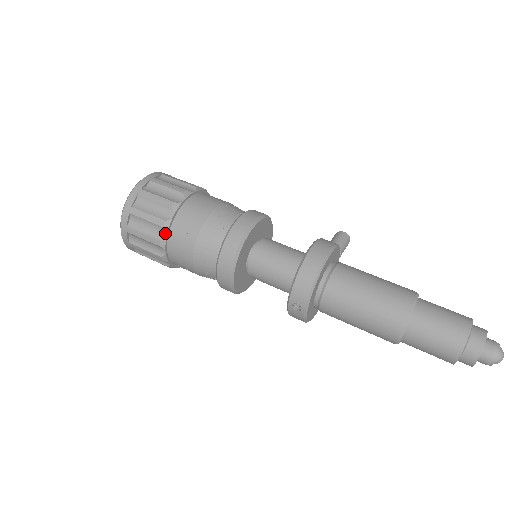
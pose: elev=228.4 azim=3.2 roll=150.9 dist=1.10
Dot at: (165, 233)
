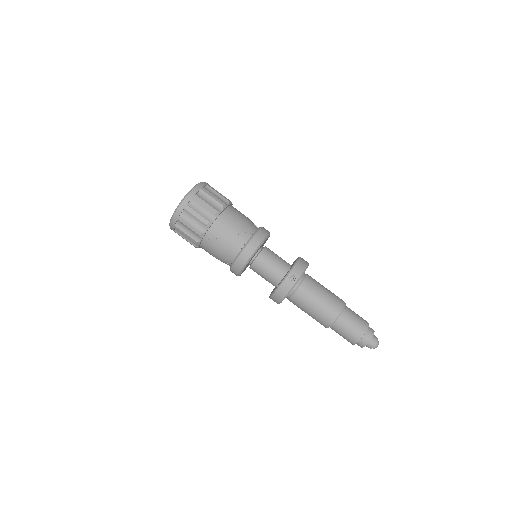
Dot at: (222, 209)
